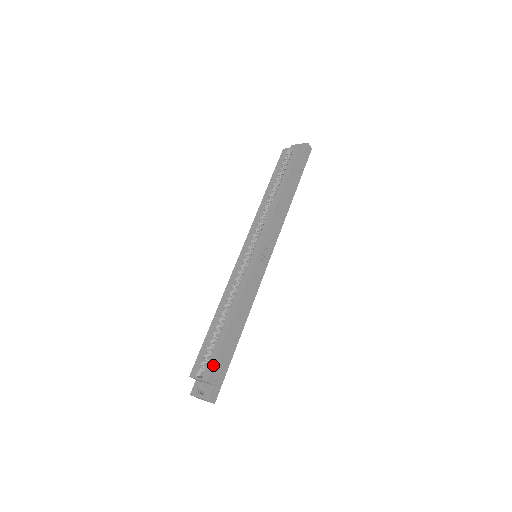
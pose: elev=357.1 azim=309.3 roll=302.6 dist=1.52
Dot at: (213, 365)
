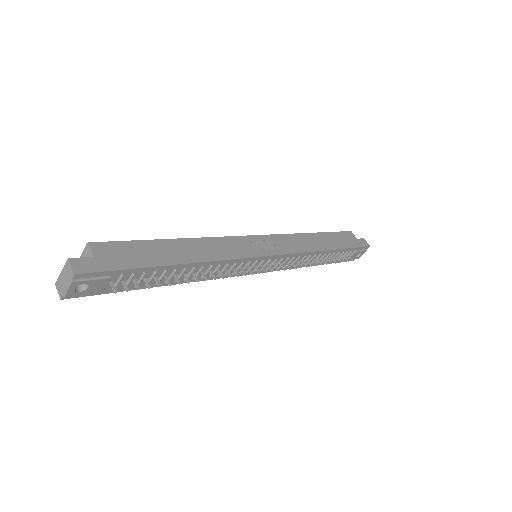
Dot at: (113, 241)
